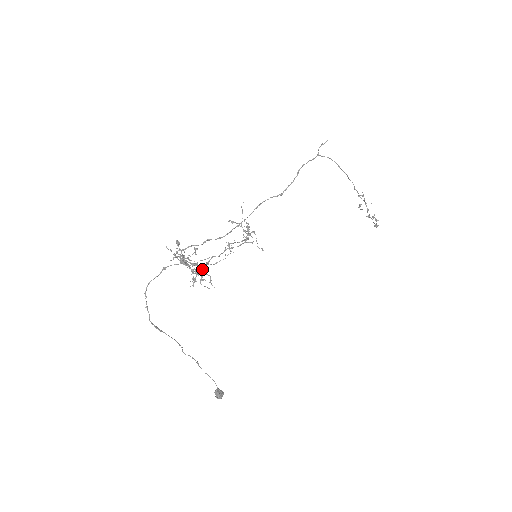
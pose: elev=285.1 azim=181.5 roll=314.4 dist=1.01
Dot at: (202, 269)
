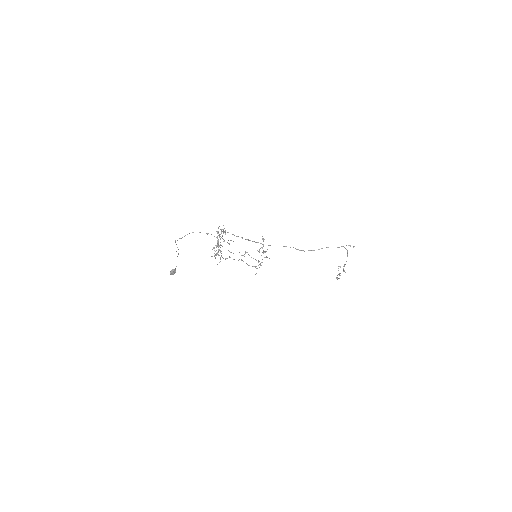
Dot at: occluded
